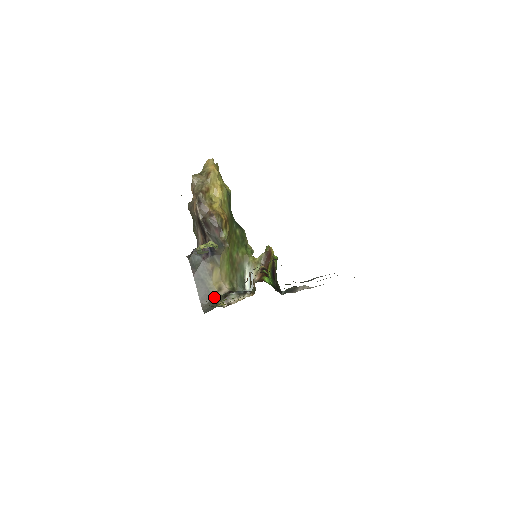
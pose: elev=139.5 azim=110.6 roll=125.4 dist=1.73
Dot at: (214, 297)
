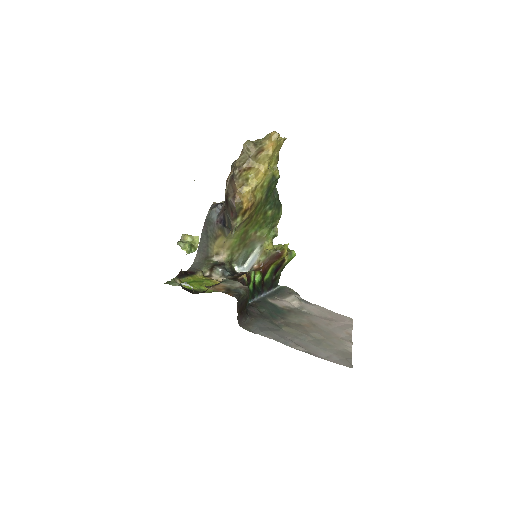
Dot at: (208, 257)
